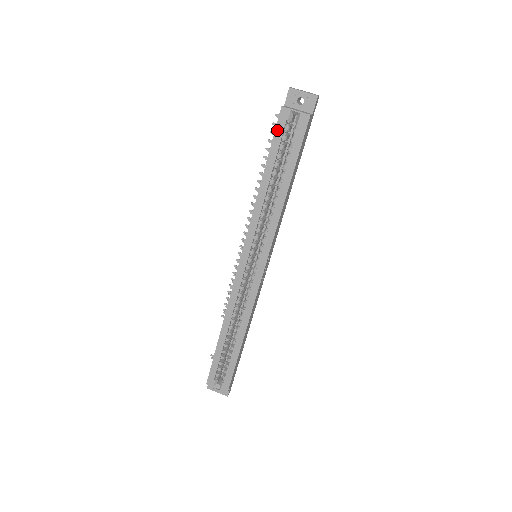
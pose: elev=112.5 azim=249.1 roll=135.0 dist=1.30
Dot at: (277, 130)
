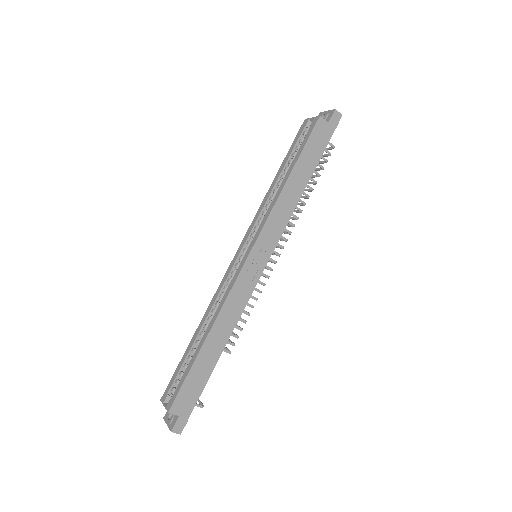
Dot at: (297, 136)
